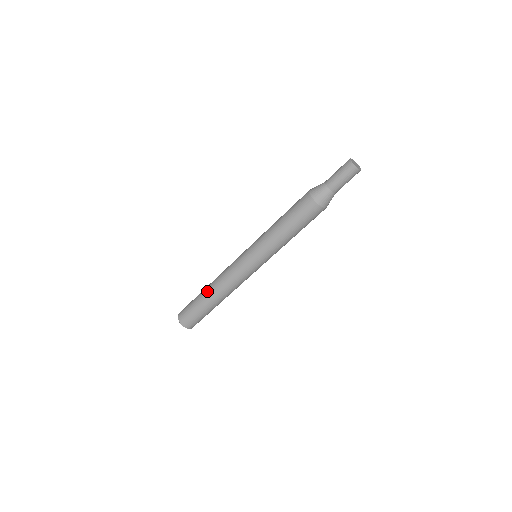
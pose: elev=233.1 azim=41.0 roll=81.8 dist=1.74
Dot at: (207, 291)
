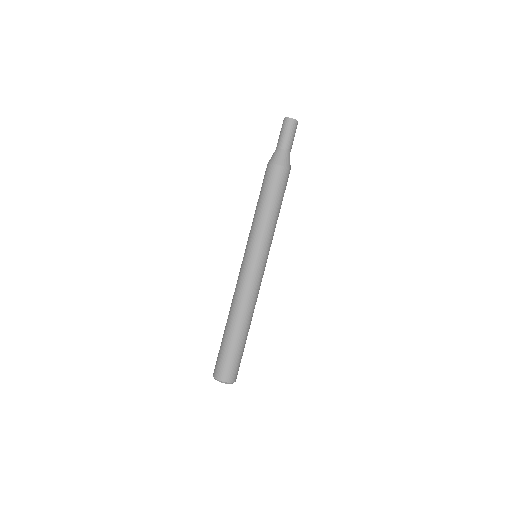
Dot at: (230, 323)
